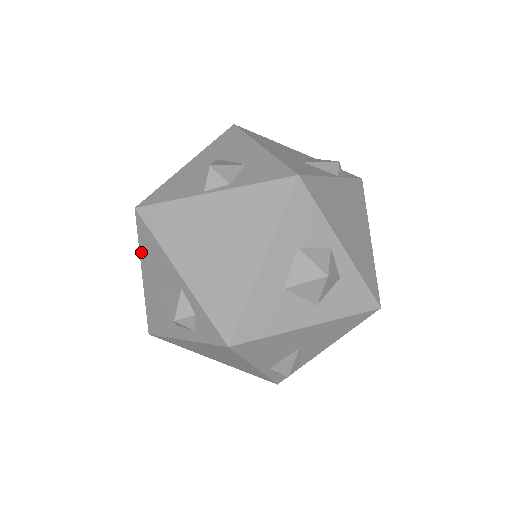
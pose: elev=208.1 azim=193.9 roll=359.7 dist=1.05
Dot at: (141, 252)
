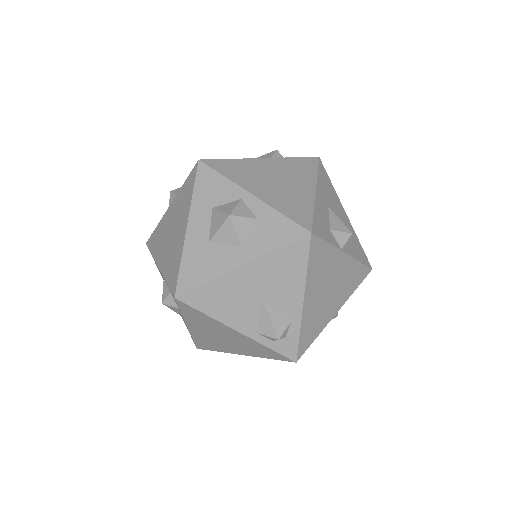
Dot at: occluded
